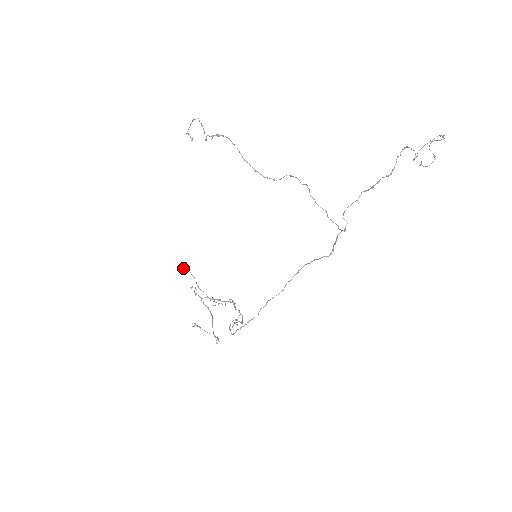
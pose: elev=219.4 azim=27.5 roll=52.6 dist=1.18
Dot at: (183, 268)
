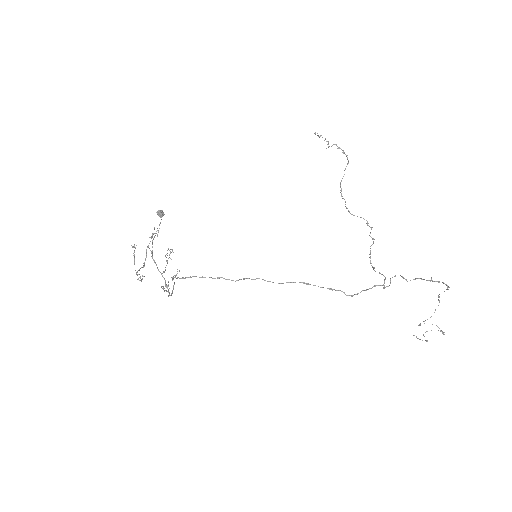
Dot at: (159, 214)
